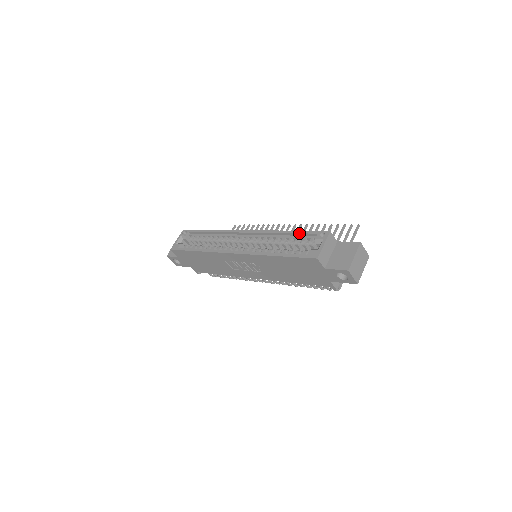
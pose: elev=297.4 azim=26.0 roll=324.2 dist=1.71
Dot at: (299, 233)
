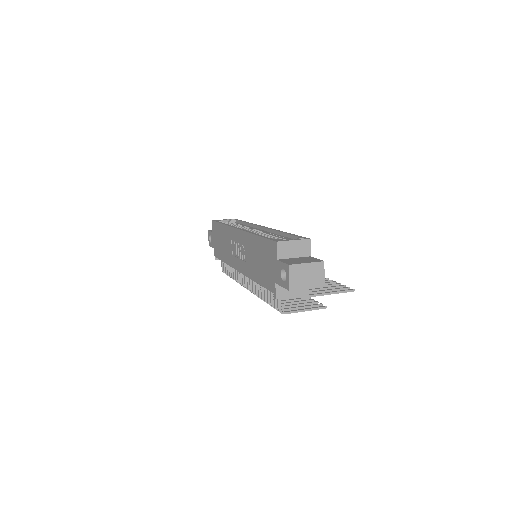
Dot at: (291, 234)
